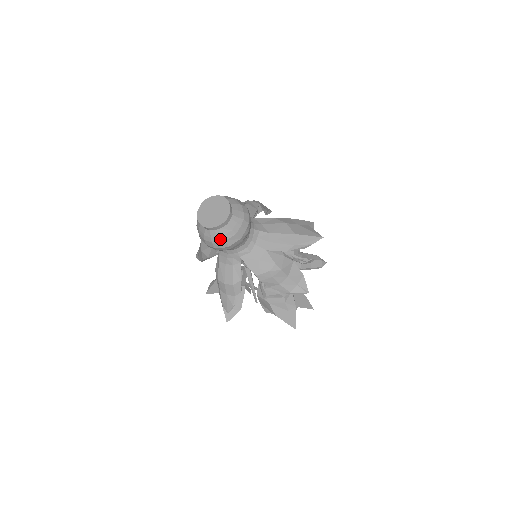
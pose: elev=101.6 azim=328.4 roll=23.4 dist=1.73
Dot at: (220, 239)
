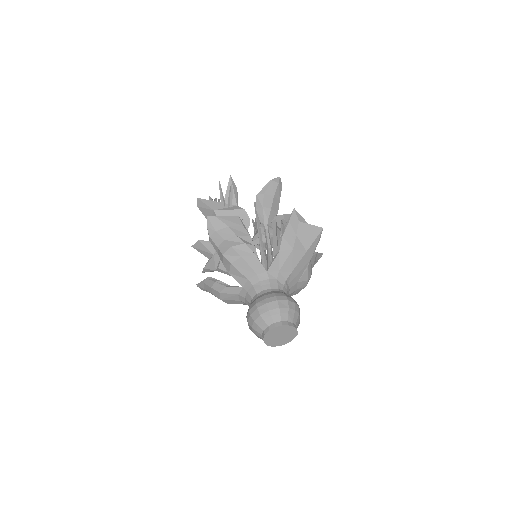
Dot at: occluded
